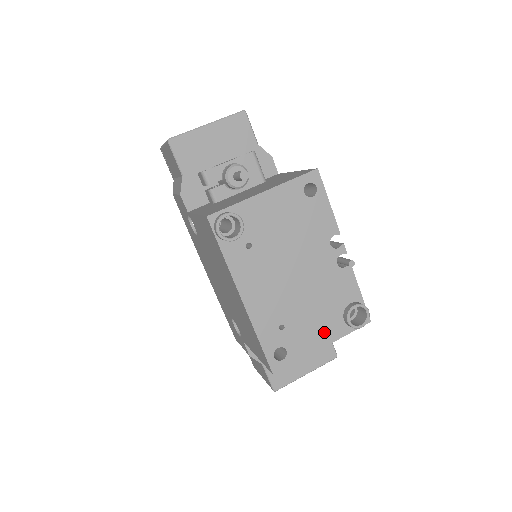
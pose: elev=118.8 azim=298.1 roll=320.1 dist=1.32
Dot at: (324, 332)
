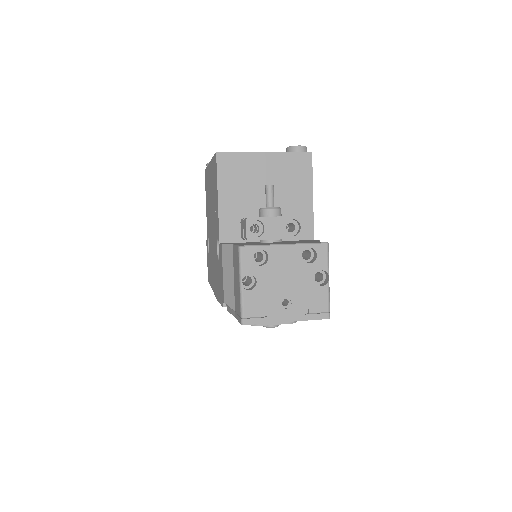
Dot at: occluded
